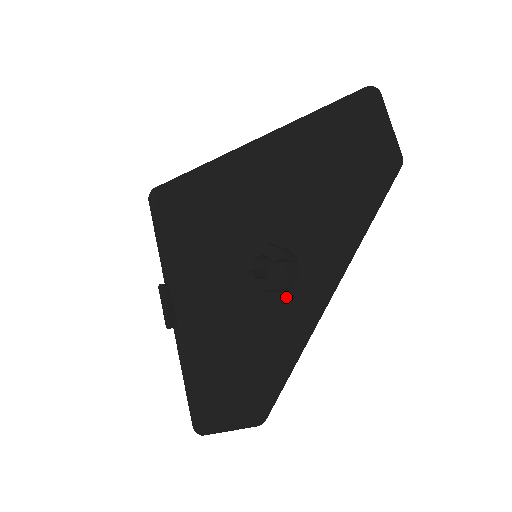
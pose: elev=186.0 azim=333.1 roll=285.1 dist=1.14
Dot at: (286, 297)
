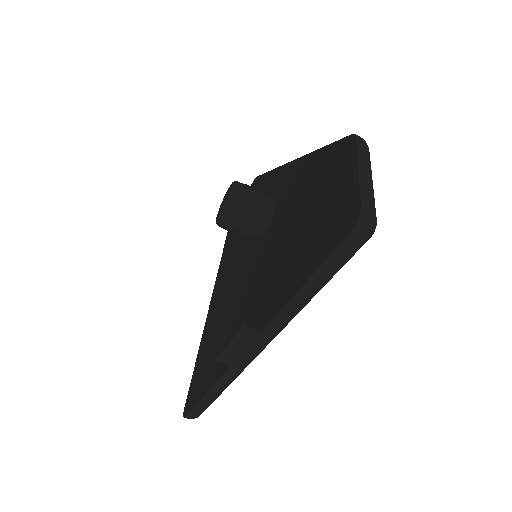
Dot at: (278, 200)
